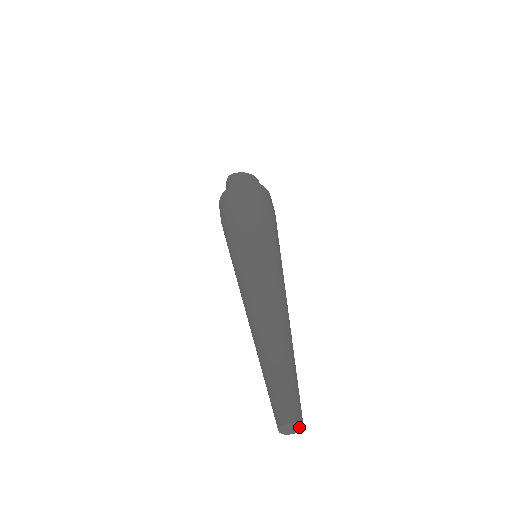
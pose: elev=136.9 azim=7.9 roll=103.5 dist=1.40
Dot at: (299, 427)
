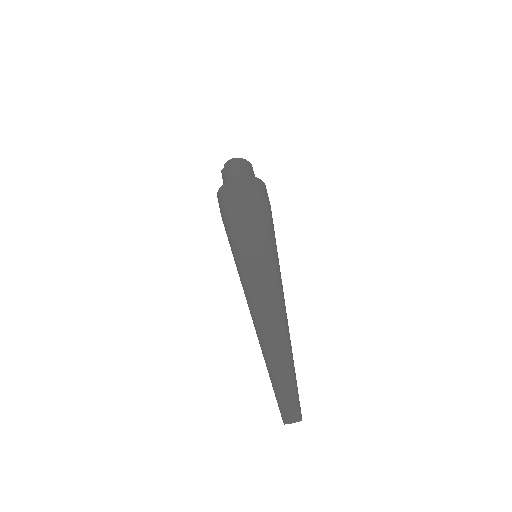
Dot at: (298, 421)
